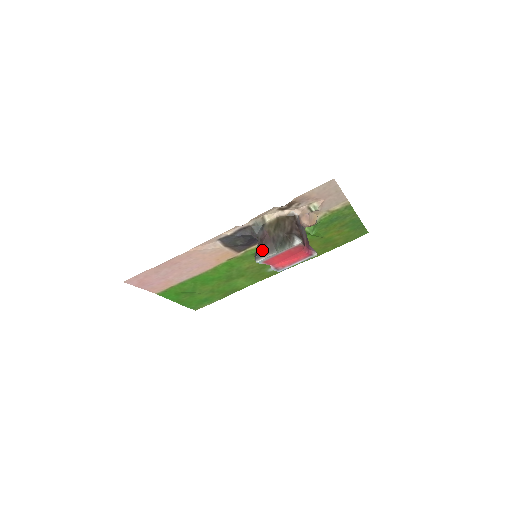
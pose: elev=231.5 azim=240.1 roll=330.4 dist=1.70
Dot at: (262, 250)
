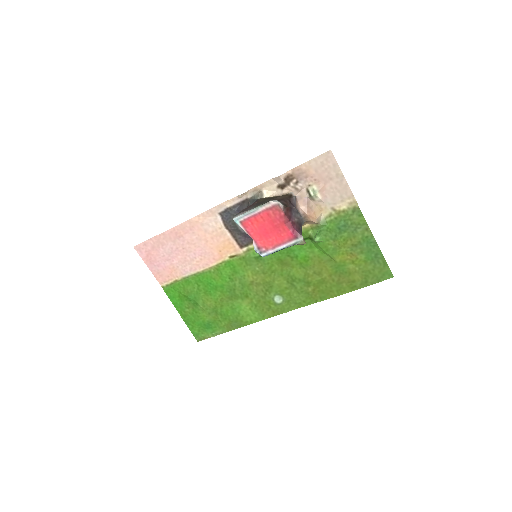
Dot at: (244, 210)
